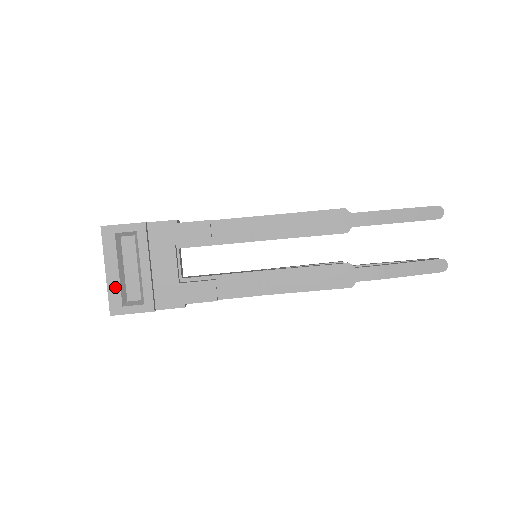
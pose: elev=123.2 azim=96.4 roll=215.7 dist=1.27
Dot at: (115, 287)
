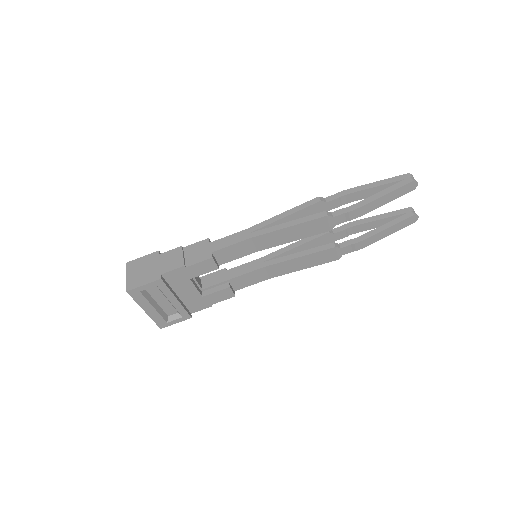
Dot at: (156, 316)
